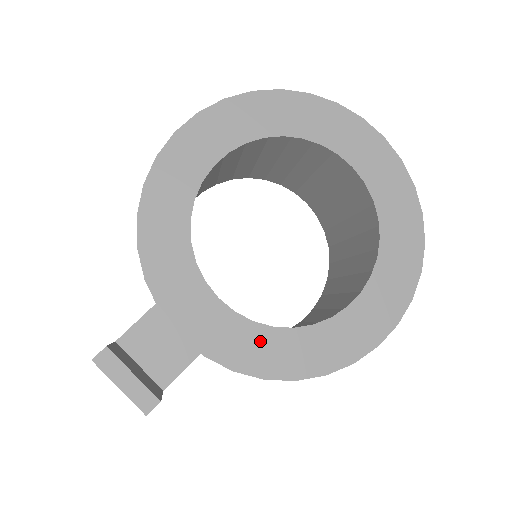
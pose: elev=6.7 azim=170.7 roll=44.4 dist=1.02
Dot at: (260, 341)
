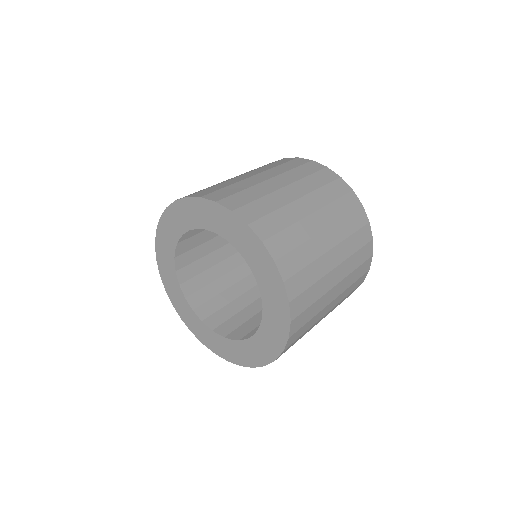
Dot at: (185, 307)
